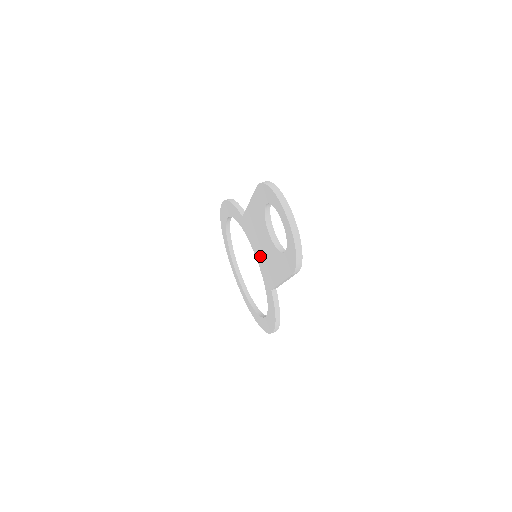
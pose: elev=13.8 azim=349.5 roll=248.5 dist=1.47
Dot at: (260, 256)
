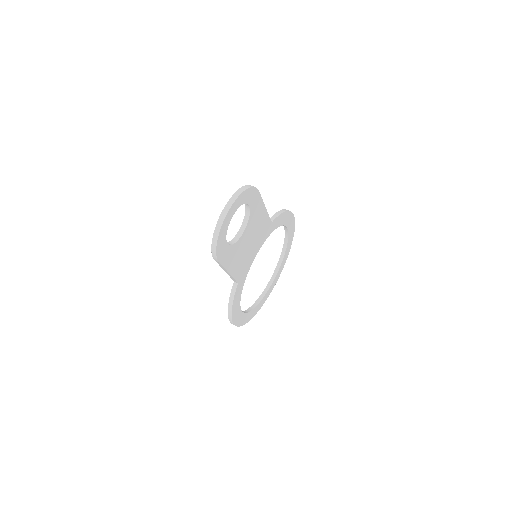
Dot at: occluded
